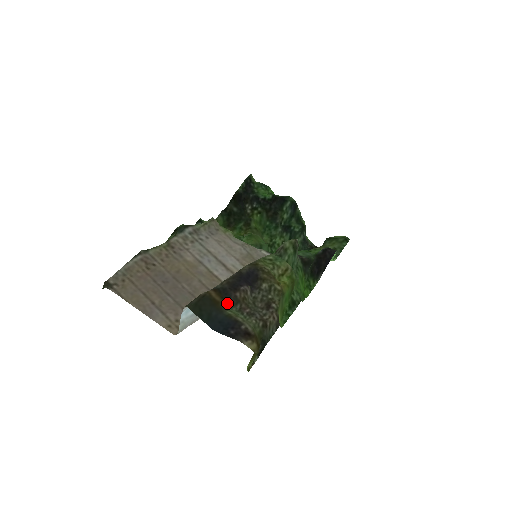
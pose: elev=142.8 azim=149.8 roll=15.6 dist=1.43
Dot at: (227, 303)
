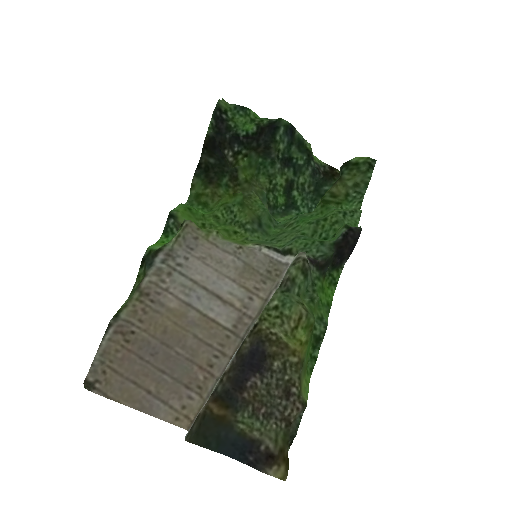
Dot at: (235, 410)
